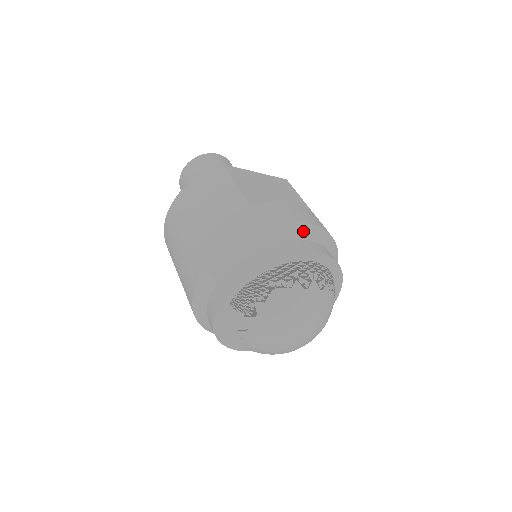
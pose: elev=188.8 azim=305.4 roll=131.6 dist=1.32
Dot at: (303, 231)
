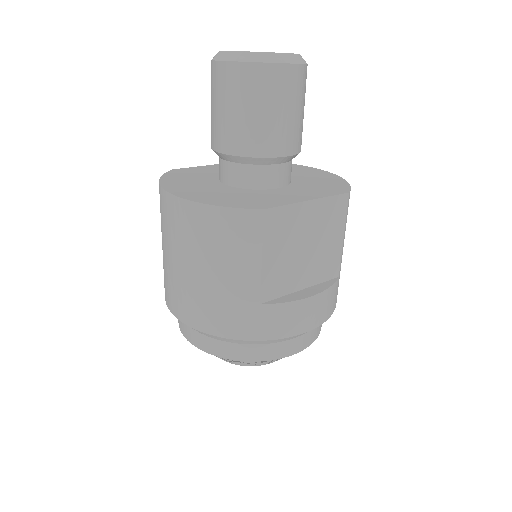
Dot at: (299, 335)
